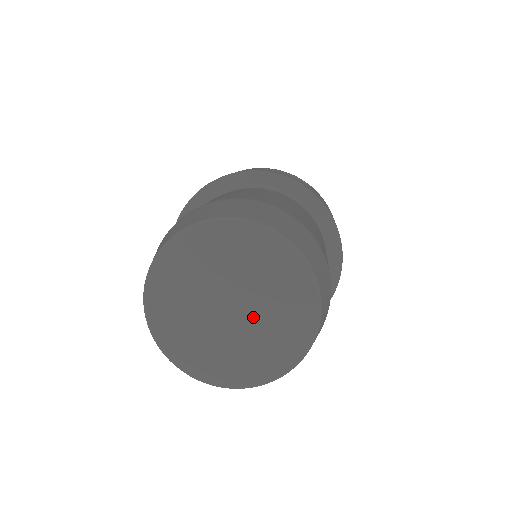
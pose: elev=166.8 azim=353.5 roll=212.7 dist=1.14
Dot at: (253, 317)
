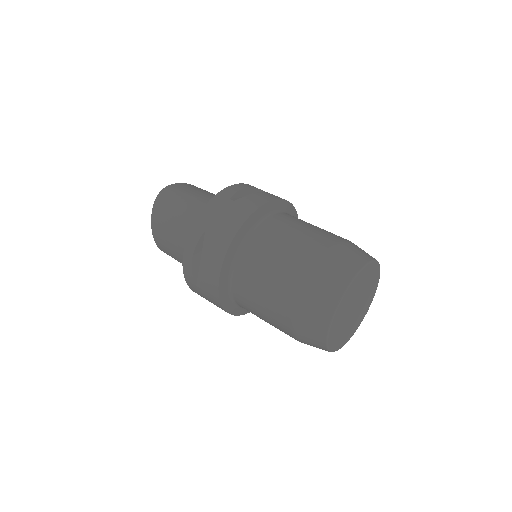
Dot at: (361, 305)
